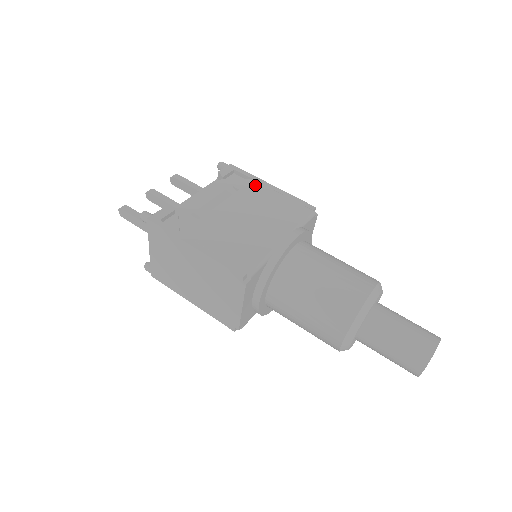
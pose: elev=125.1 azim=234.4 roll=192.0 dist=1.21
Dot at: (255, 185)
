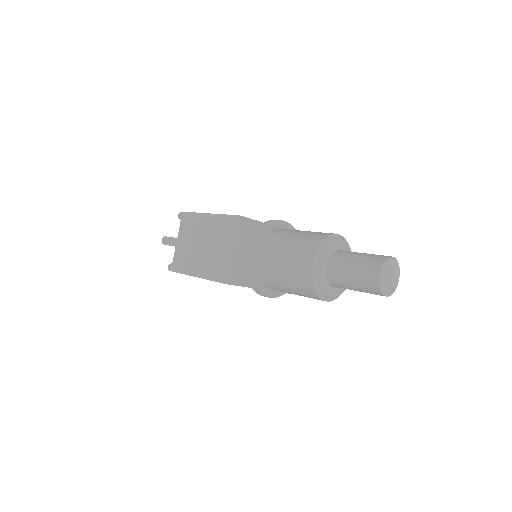
Dot at: occluded
